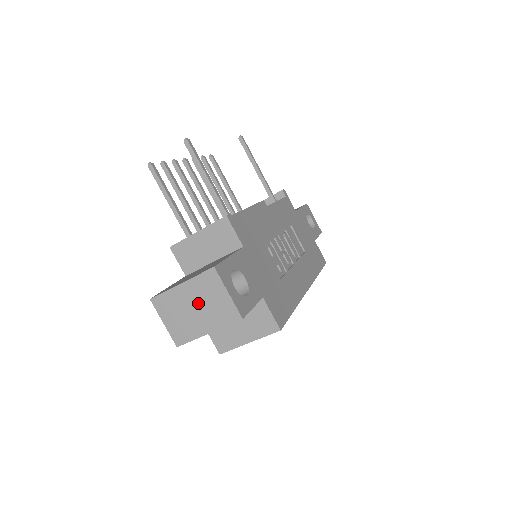
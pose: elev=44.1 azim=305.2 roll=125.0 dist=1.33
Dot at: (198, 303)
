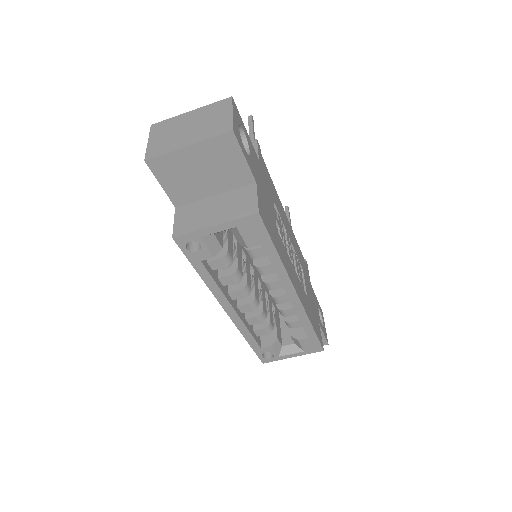
Dot at: (196, 123)
